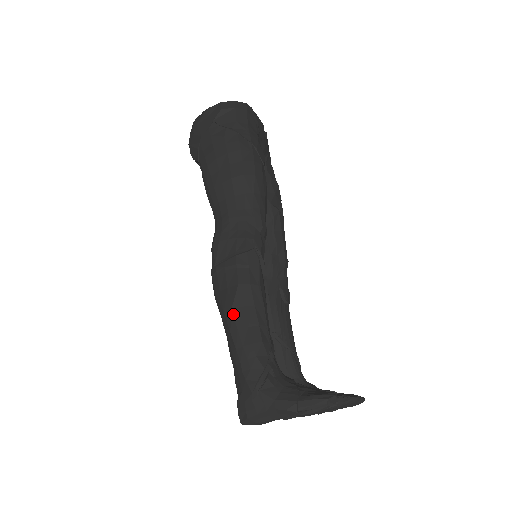
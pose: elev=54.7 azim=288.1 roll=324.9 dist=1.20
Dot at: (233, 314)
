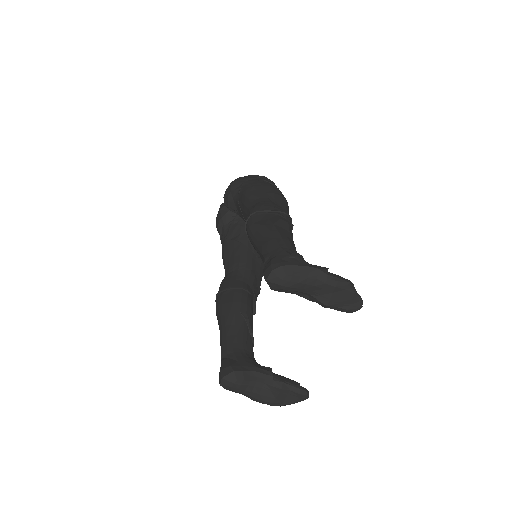
Dot at: (275, 226)
